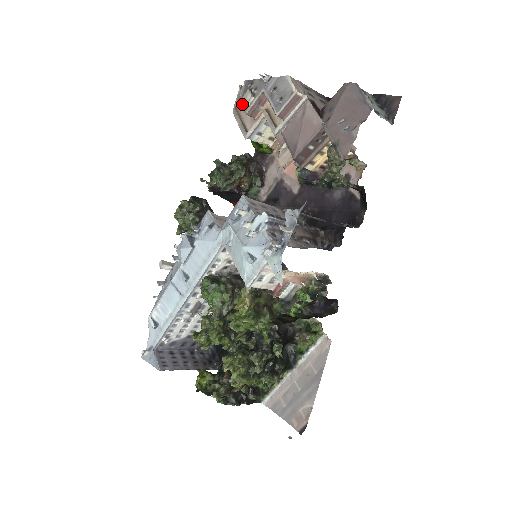
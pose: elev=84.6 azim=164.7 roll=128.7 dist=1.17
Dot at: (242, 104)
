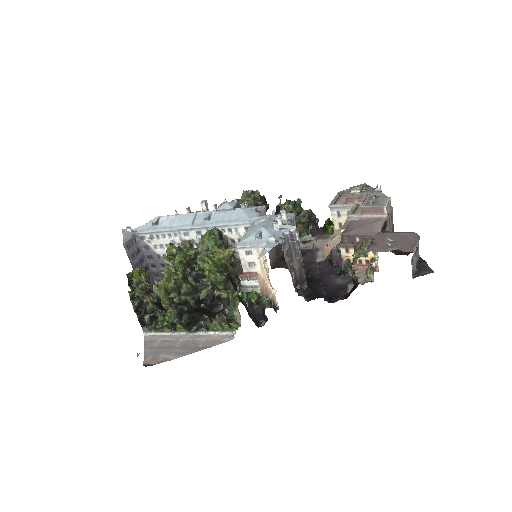
Dot at: (350, 189)
